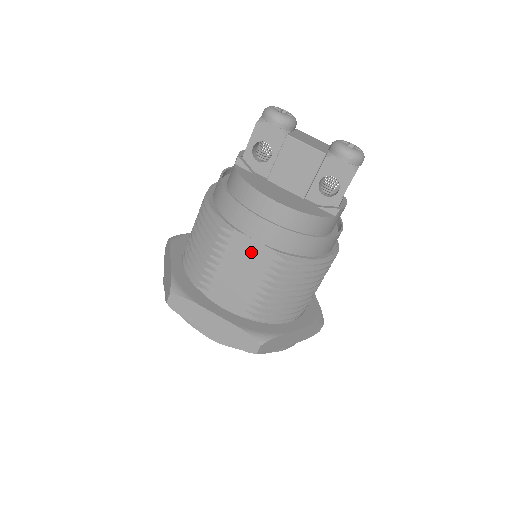
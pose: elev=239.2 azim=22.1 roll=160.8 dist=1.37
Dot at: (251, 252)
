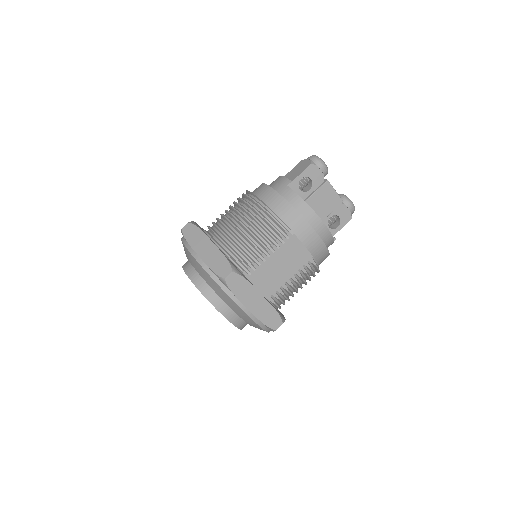
Dot at: (297, 253)
